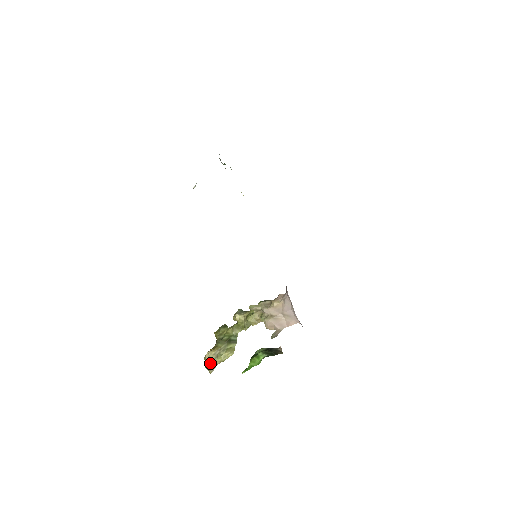
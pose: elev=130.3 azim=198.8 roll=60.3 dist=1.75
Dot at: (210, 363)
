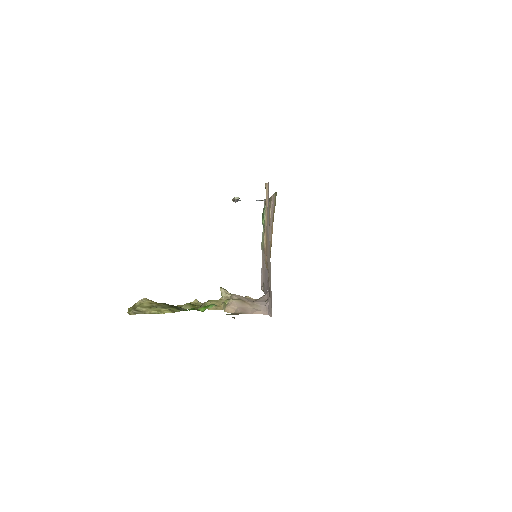
Dot at: (139, 306)
